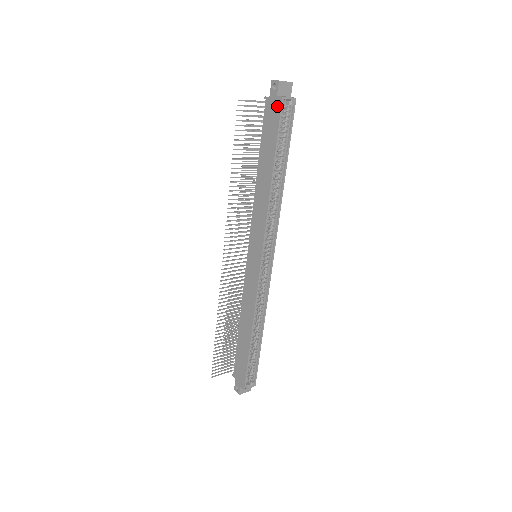
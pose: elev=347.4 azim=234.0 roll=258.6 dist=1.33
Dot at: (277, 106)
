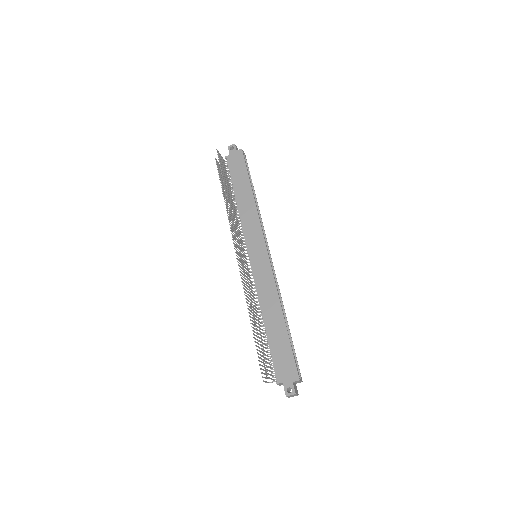
Dot at: (239, 155)
